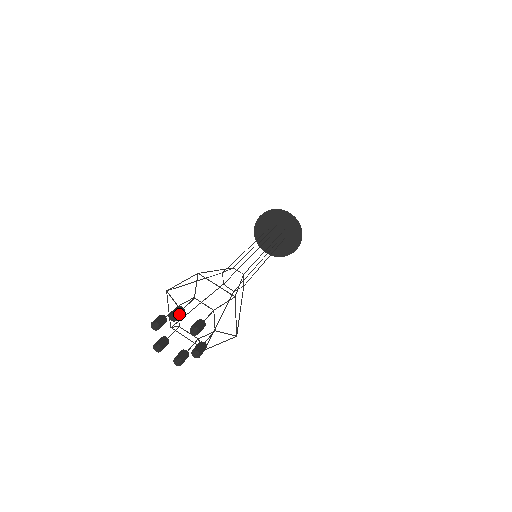
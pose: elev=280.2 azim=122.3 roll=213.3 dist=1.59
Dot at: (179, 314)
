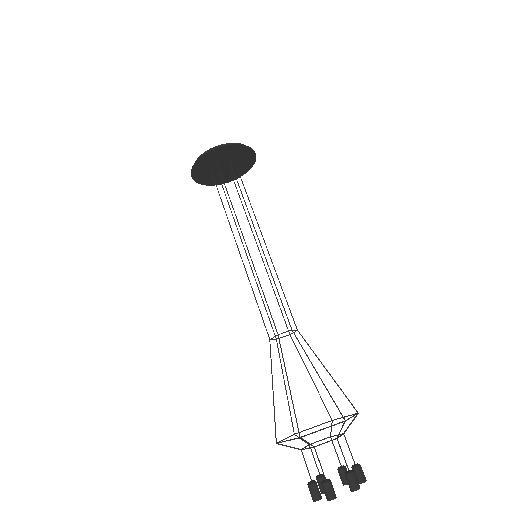
Dot at: (333, 493)
